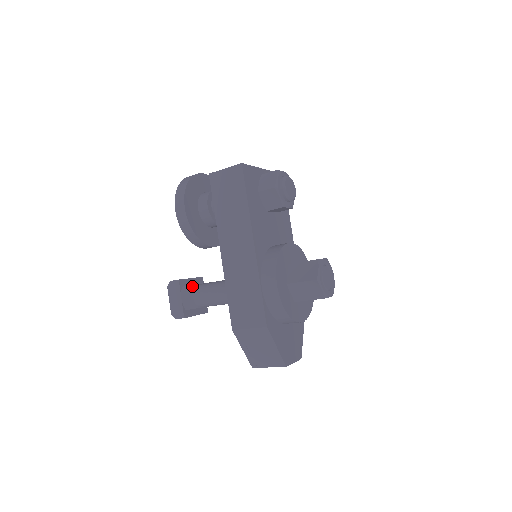
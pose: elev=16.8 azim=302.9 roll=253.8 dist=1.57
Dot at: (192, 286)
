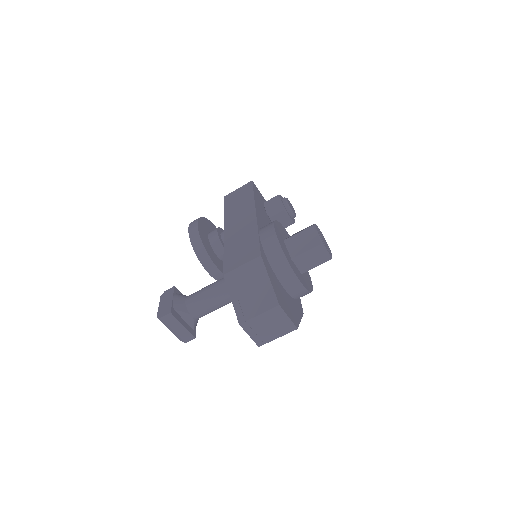
Dot at: occluded
